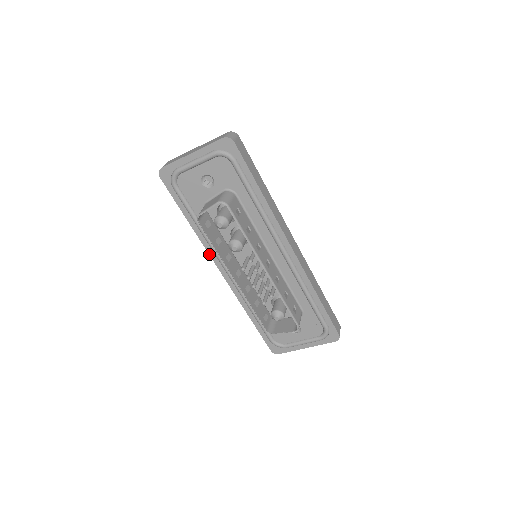
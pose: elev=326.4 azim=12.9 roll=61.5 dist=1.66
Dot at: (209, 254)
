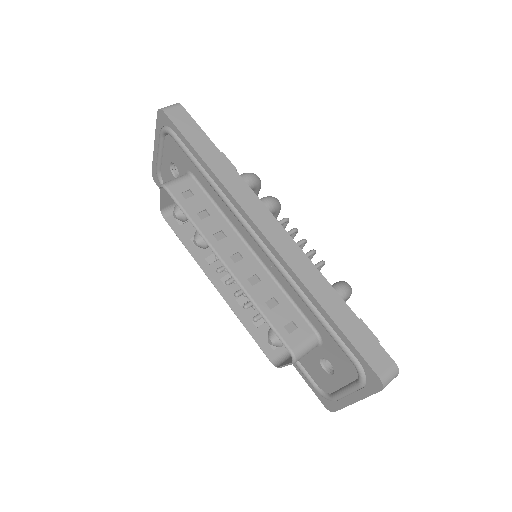
Dot at: occluded
